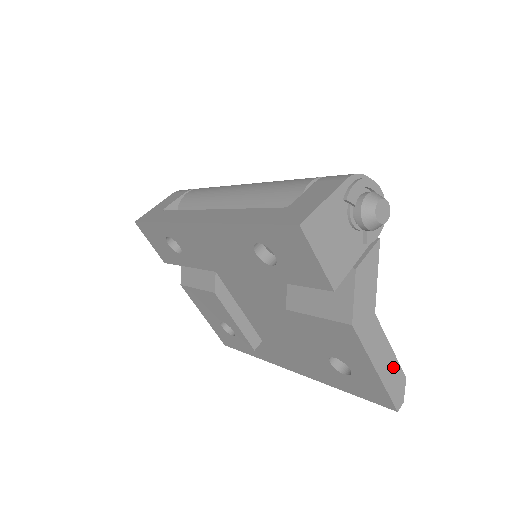
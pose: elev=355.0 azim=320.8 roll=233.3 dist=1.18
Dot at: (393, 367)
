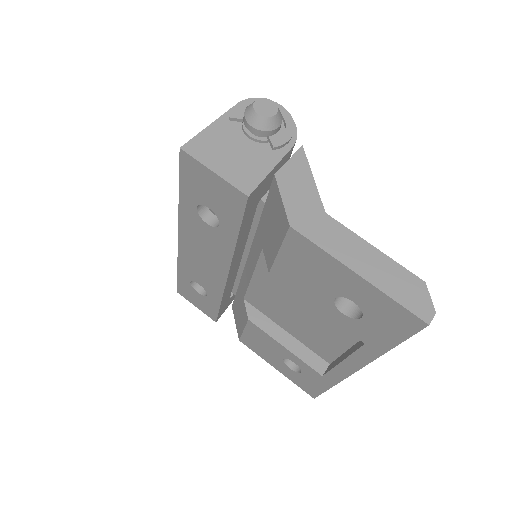
Dot at: (390, 269)
